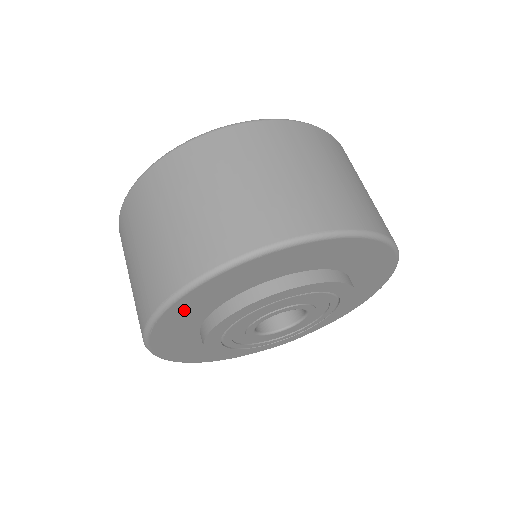
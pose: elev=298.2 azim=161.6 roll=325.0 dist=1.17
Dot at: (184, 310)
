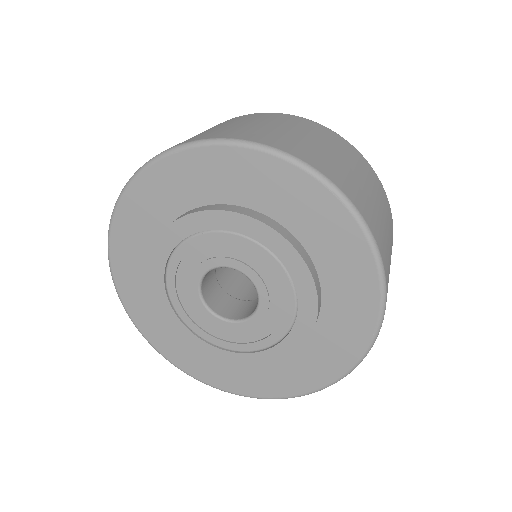
Dot at: (221, 167)
